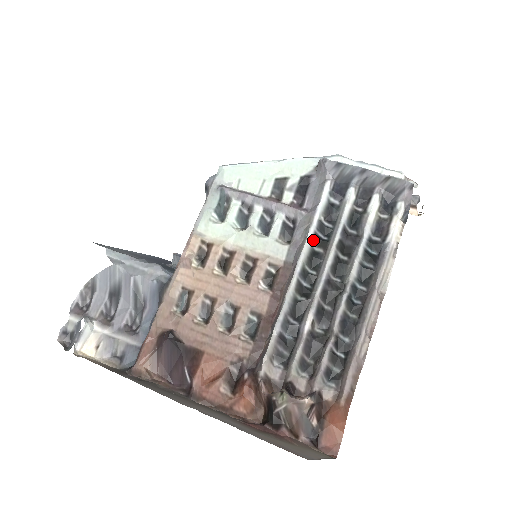
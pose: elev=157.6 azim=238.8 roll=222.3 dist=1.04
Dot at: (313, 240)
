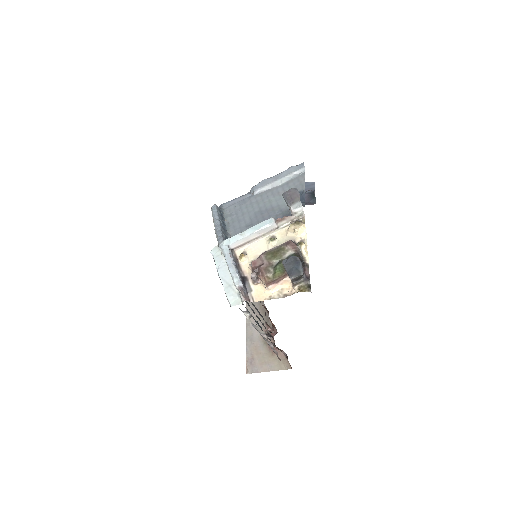
Dot at: occluded
